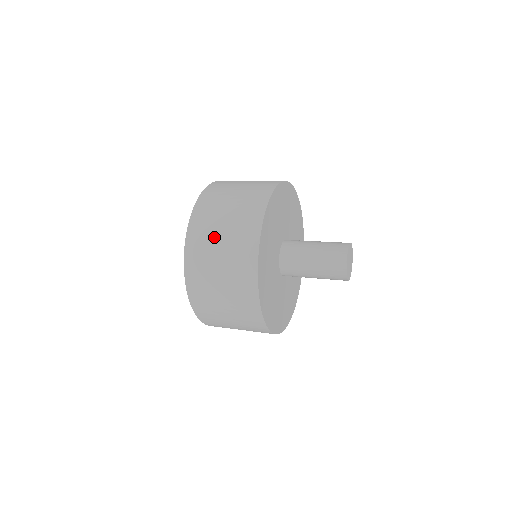
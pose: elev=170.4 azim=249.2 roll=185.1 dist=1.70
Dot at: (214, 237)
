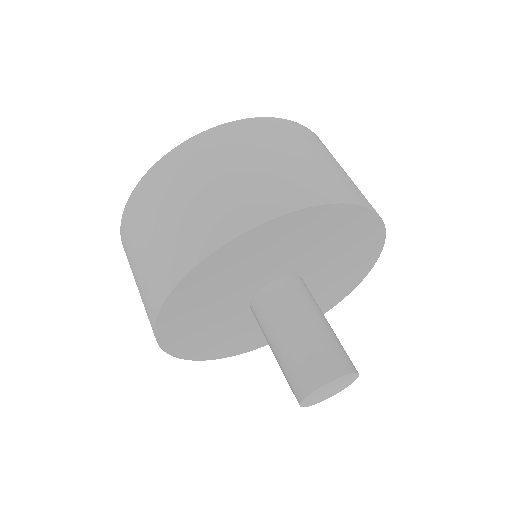
Dot at: occluded
